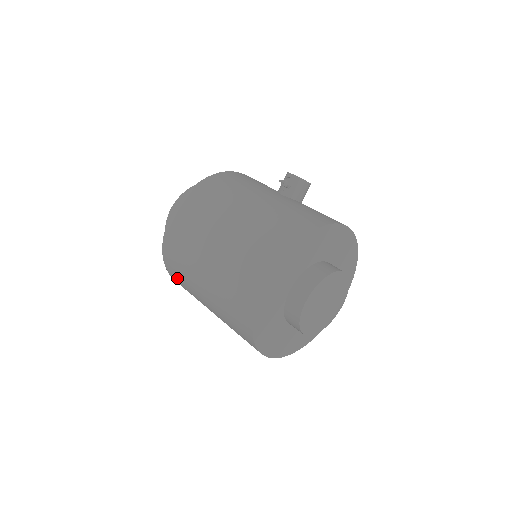
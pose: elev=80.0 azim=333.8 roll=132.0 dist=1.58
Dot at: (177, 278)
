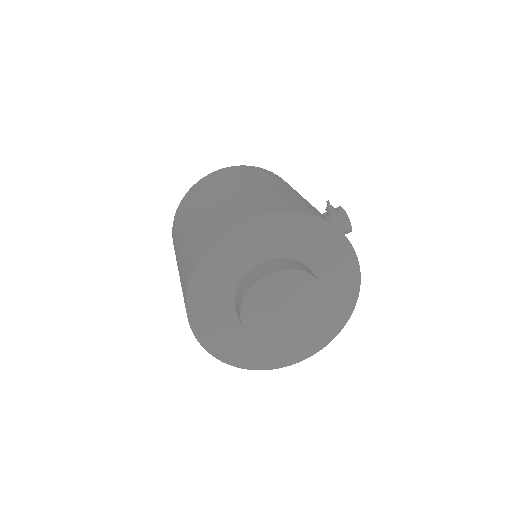
Dot at: (177, 222)
